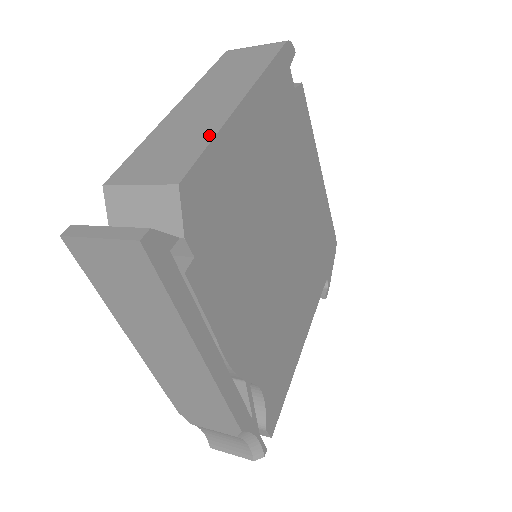
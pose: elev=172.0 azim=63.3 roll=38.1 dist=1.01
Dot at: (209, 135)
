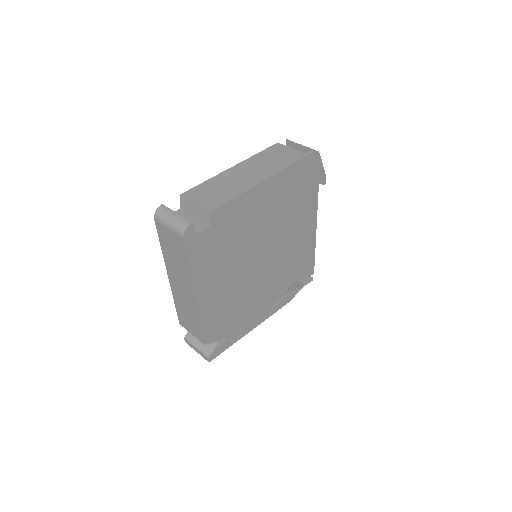
Dot at: (197, 320)
